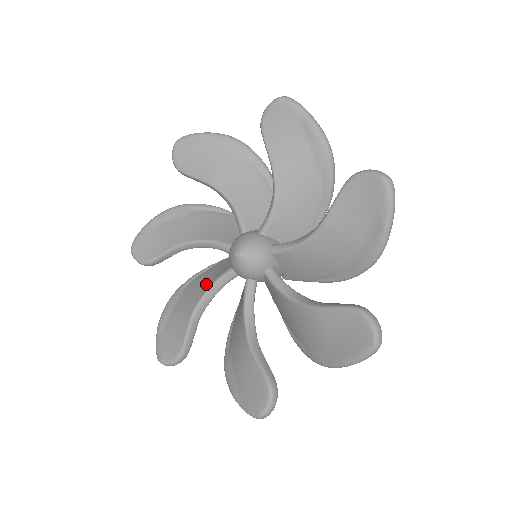
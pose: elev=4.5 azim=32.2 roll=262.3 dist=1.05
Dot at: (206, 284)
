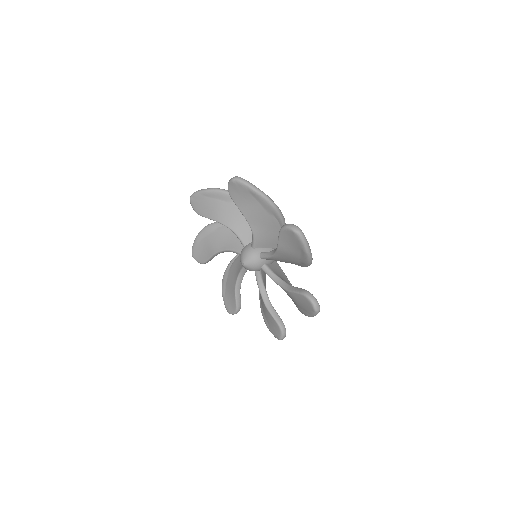
Dot at: (227, 243)
